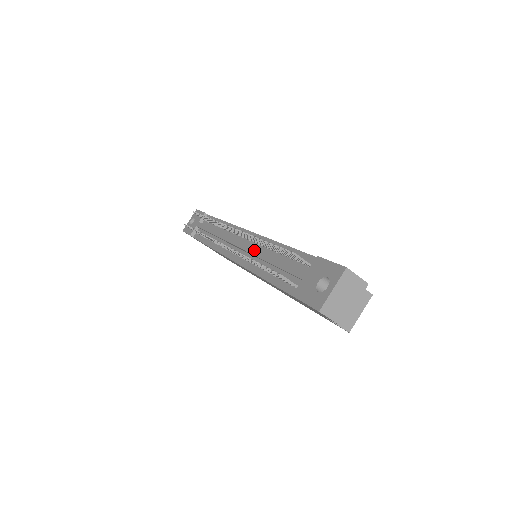
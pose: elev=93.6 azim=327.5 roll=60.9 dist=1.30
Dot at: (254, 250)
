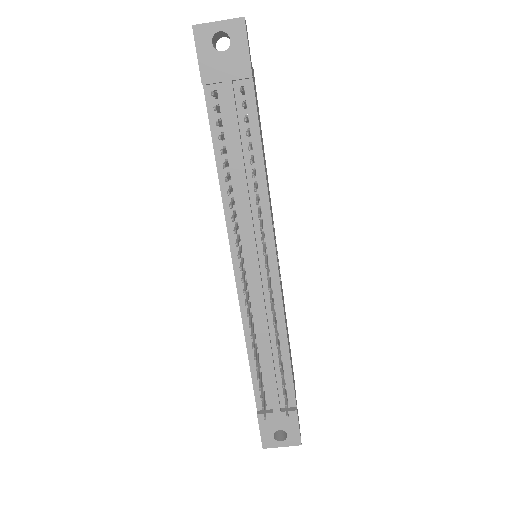
Dot at: (264, 317)
